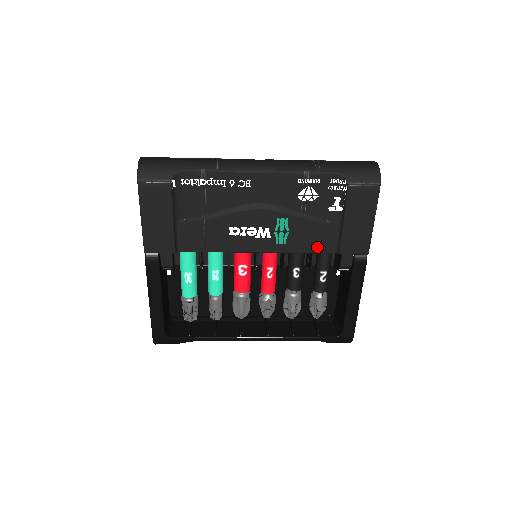
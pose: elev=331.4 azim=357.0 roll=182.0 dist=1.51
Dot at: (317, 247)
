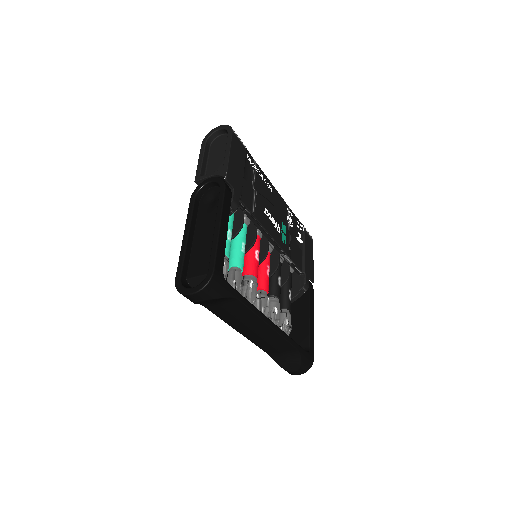
Dot at: (295, 260)
